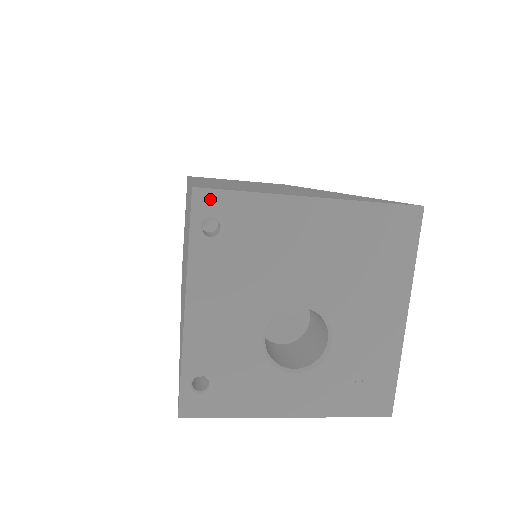
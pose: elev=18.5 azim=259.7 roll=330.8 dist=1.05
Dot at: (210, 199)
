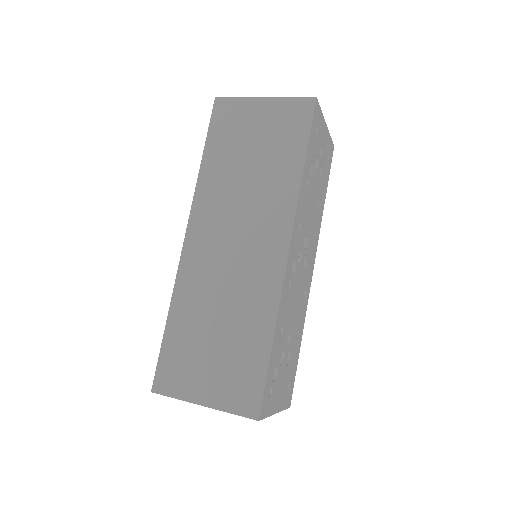
Dot at: (161, 394)
